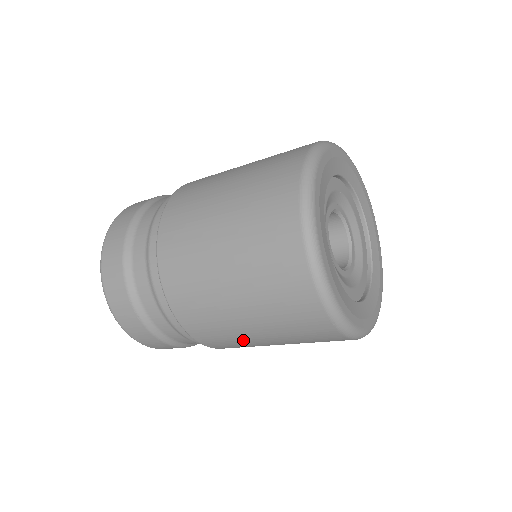
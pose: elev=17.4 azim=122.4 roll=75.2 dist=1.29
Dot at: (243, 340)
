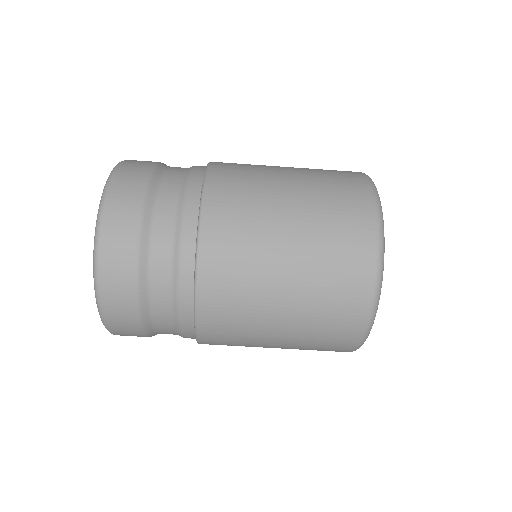
Dot at: (261, 238)
